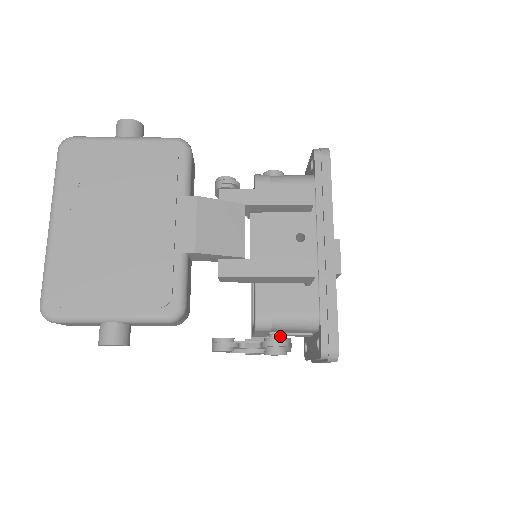
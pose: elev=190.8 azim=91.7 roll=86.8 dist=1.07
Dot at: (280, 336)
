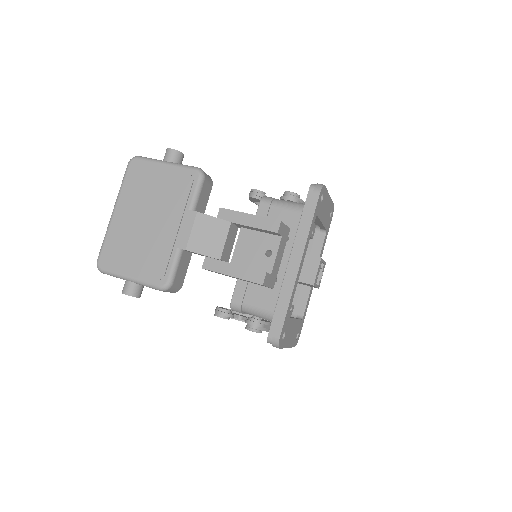
Dot at: (259, 318)
